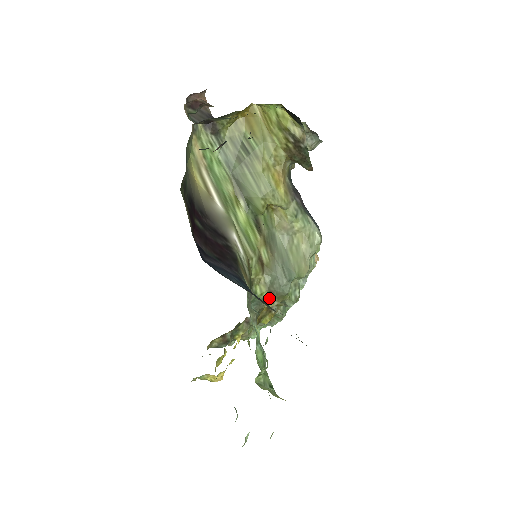
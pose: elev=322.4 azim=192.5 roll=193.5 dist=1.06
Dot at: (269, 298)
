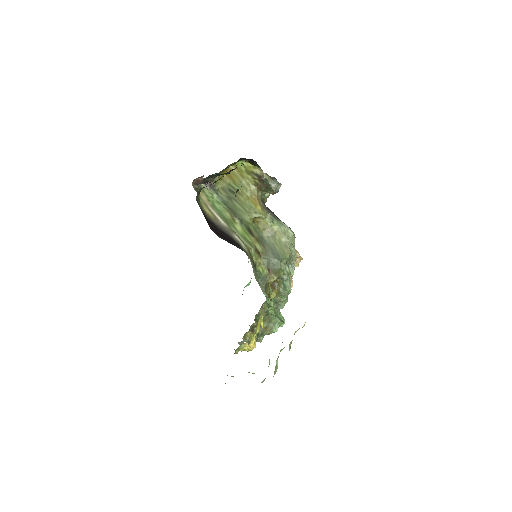
Dot at: (269, 275)
